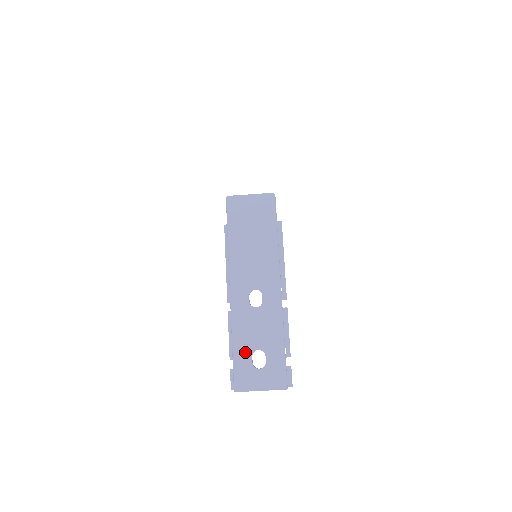
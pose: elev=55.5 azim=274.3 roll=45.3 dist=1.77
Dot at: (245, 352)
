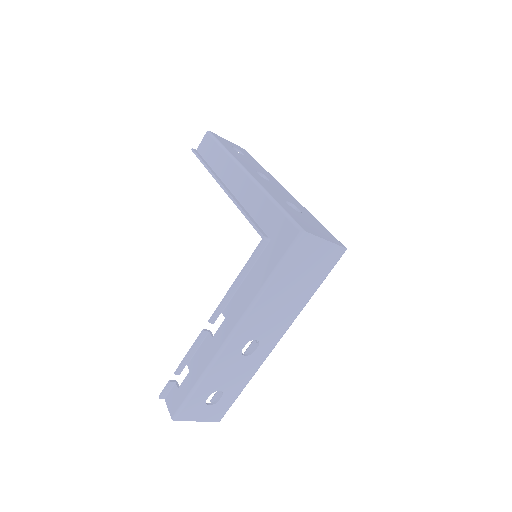
Dot at: (206, 391)
